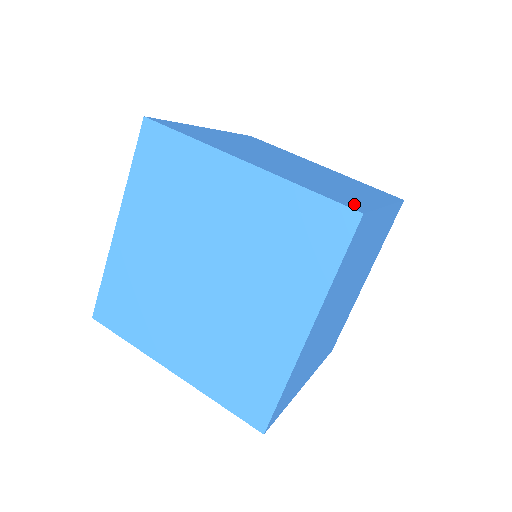
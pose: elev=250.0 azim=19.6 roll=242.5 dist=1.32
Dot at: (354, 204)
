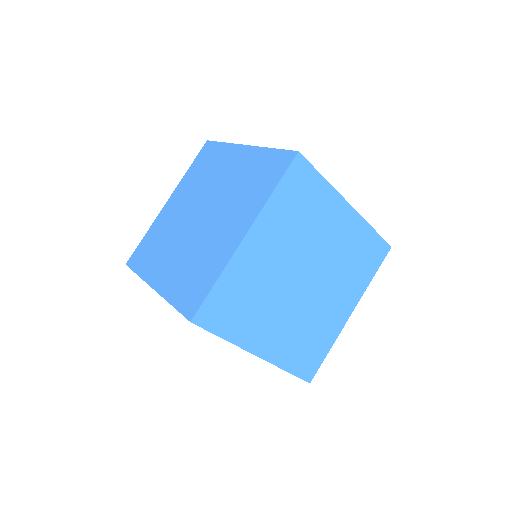
Dot at: occluded
